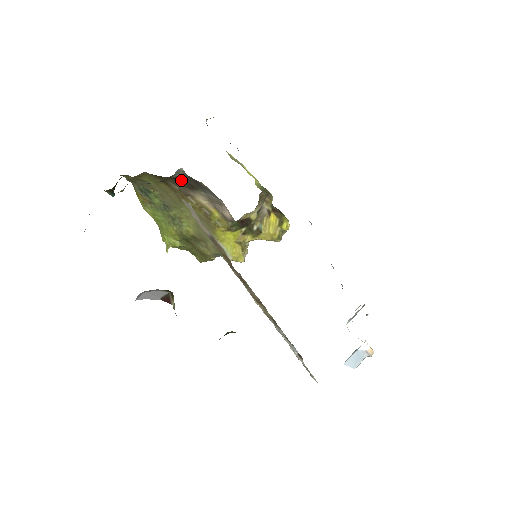
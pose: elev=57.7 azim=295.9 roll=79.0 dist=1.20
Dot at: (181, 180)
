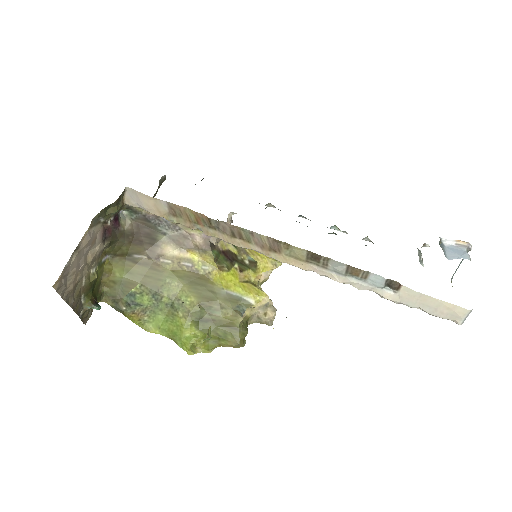
Dot at: (137, 235)
